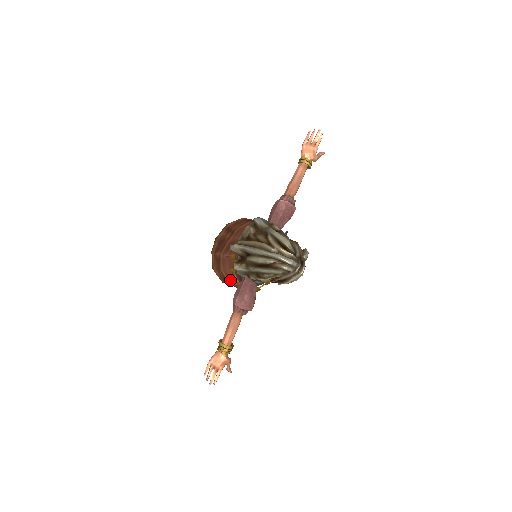
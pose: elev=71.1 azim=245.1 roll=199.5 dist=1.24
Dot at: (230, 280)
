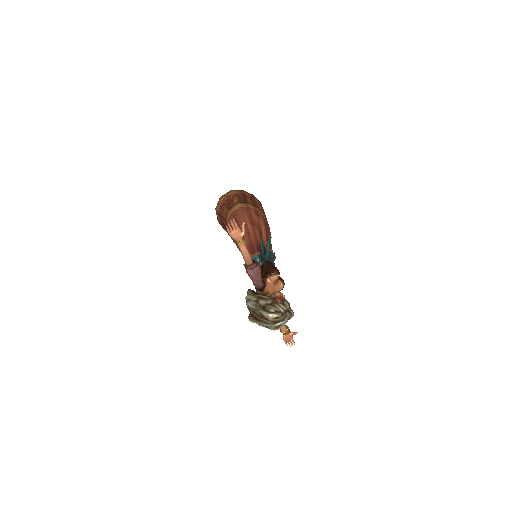
Dot at: occluded
